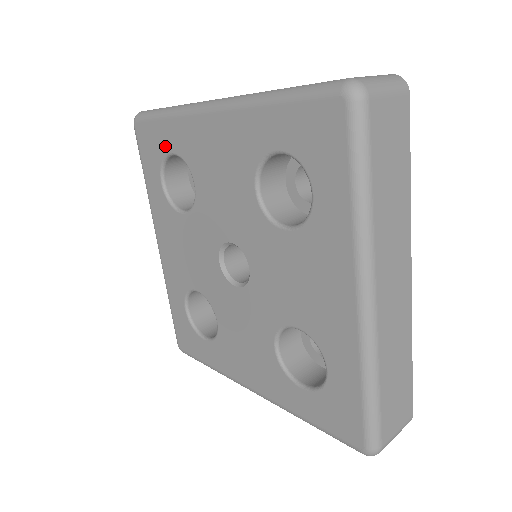
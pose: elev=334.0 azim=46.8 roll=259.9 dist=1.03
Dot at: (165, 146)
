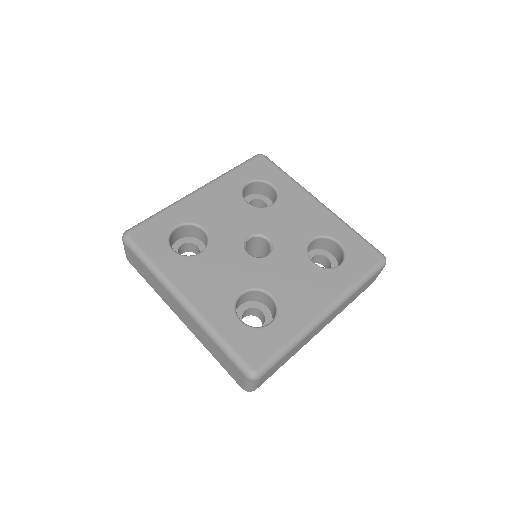
Dot at: (168, 226)
